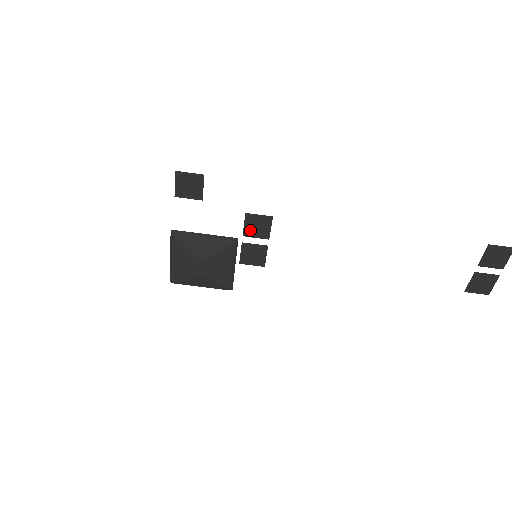
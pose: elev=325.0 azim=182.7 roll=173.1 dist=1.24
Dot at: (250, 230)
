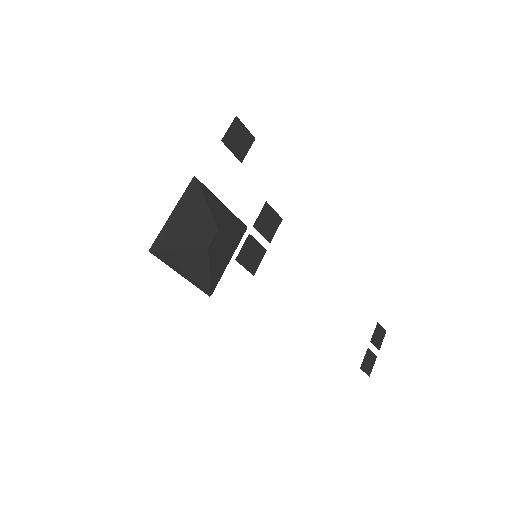
Dot at: (261, 223)
